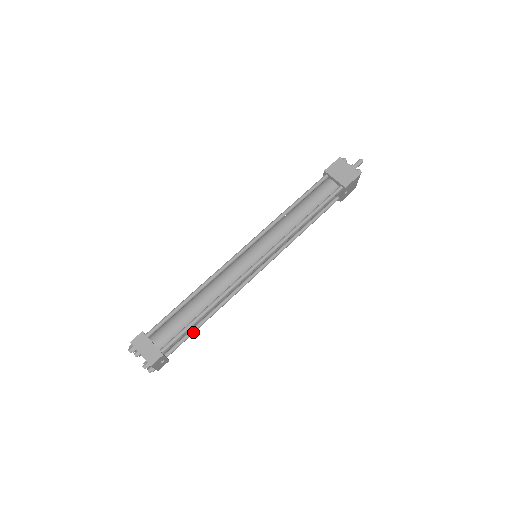
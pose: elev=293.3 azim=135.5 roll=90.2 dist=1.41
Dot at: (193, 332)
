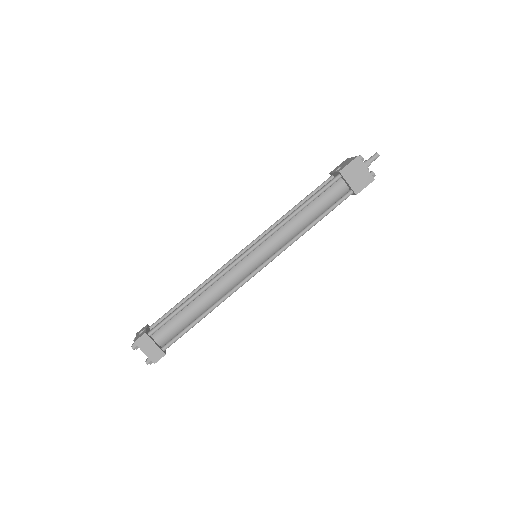
Dot at: occluded
